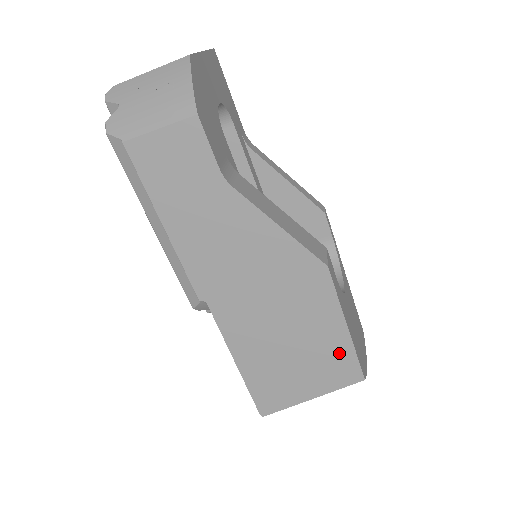
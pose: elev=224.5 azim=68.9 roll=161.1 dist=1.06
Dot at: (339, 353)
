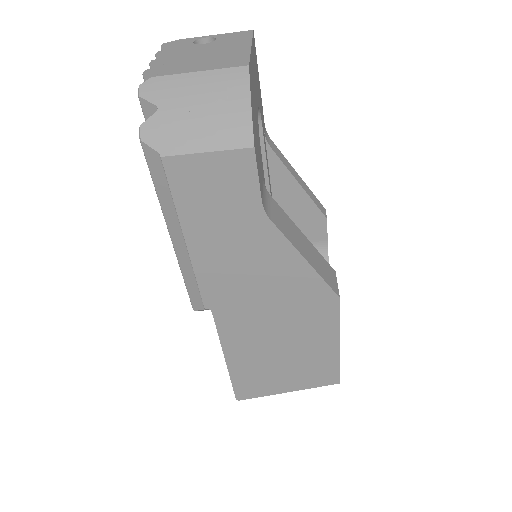
Dot at: (325, 362)
